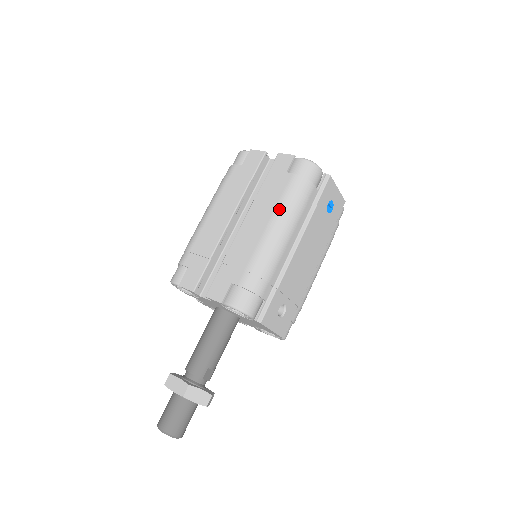
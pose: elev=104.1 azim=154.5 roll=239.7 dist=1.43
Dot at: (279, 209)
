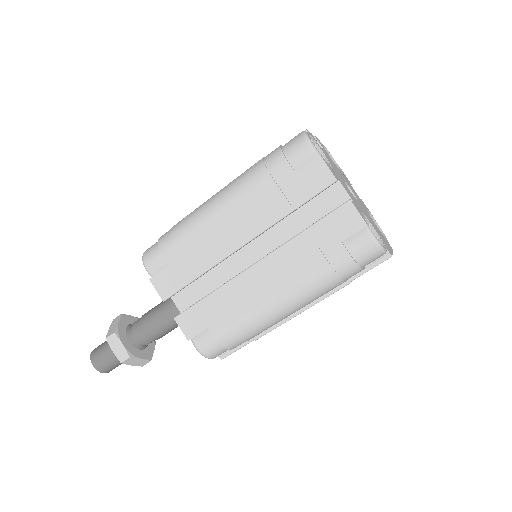
Dot at: (303, 286)
